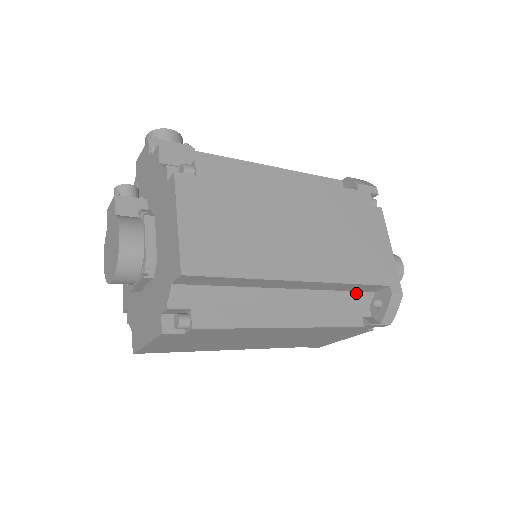
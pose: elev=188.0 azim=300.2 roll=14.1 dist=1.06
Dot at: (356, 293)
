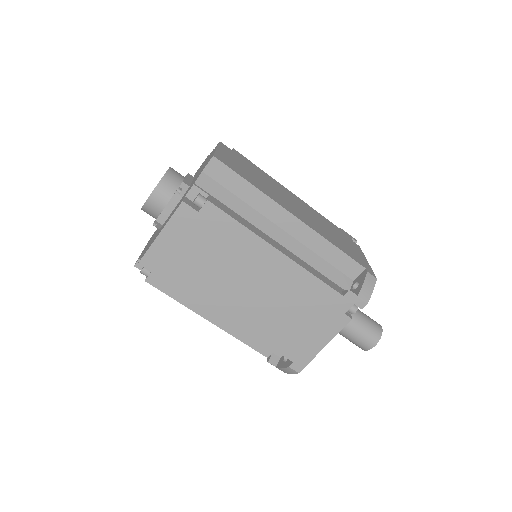
Dot at: (337, 271)
